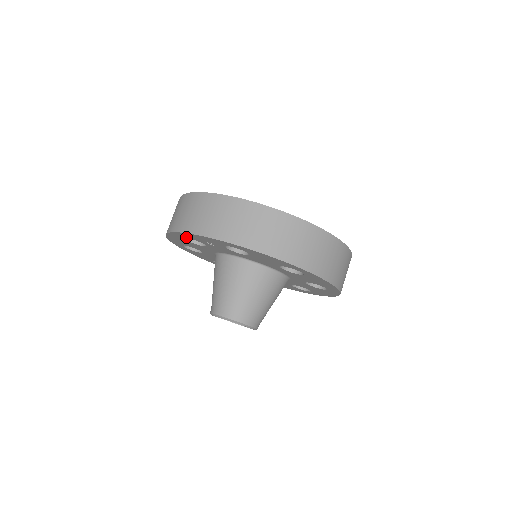
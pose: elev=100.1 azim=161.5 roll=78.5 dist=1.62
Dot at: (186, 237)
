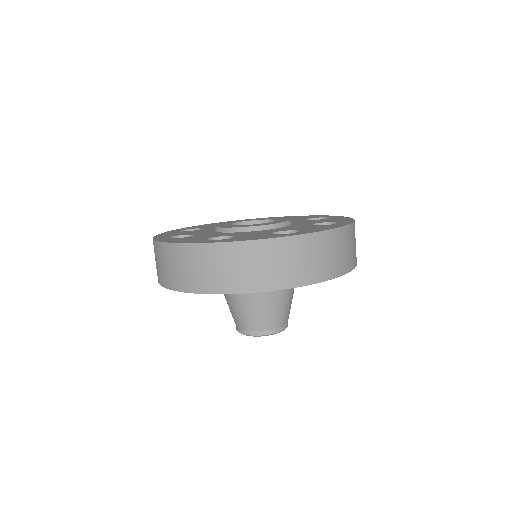
Dot at: occluded
